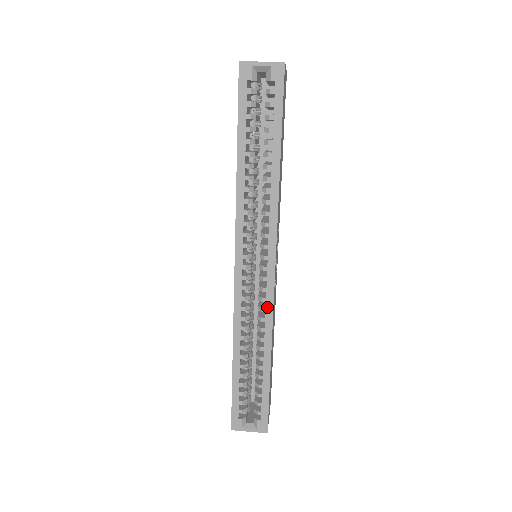
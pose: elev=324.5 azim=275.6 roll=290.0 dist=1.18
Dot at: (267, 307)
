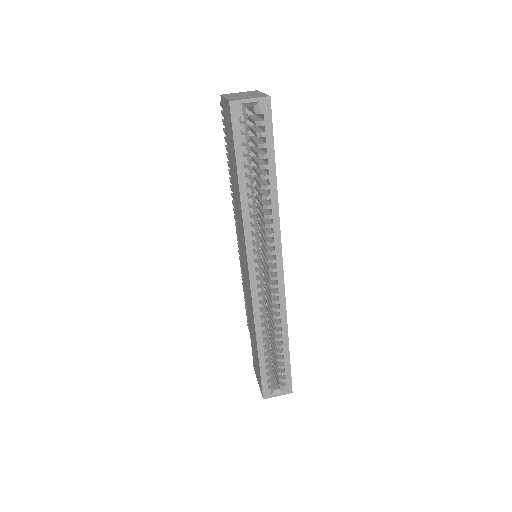
Dot at: (280, 299)
